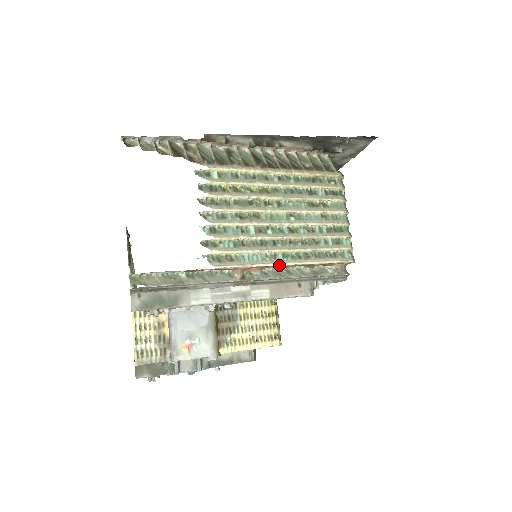
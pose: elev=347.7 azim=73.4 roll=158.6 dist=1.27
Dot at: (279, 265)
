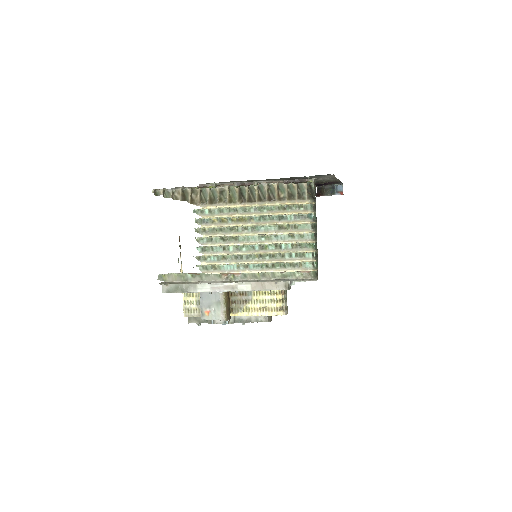
Dot at: occluded
